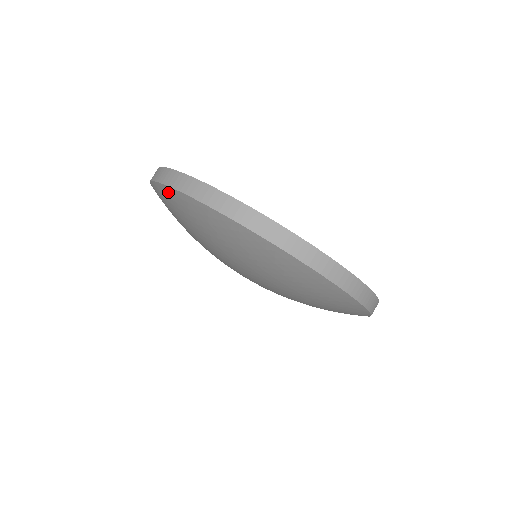
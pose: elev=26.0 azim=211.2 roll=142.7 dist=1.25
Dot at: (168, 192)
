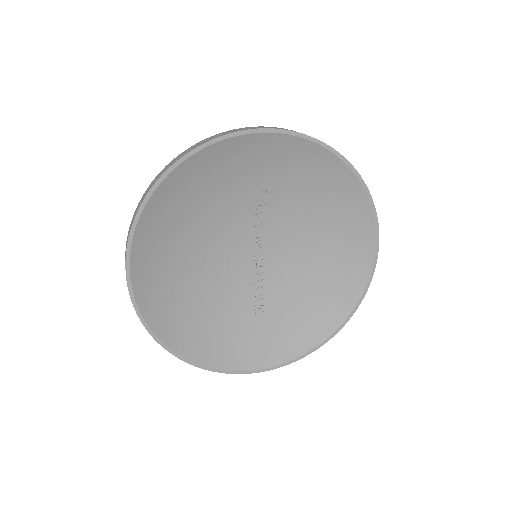
Dot at: occluded
